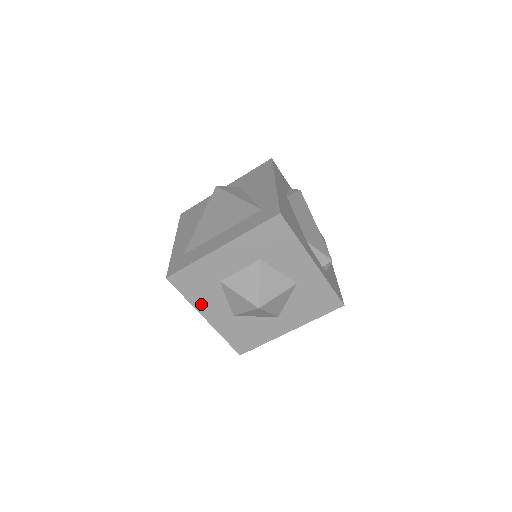
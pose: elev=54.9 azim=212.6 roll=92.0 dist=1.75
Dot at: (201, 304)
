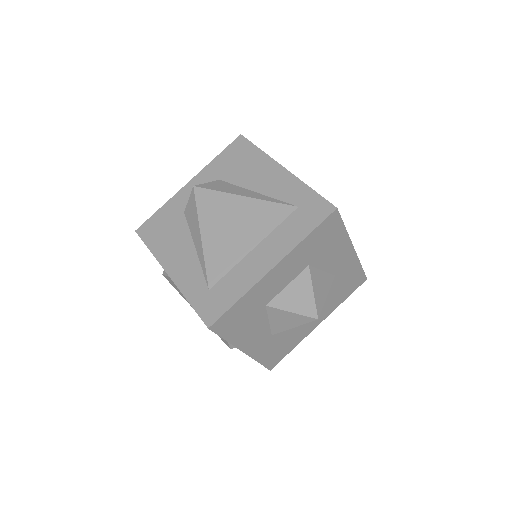
Dot at: (242, 339)
